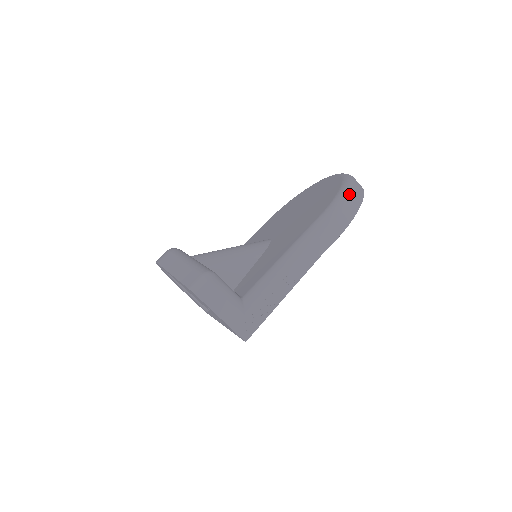
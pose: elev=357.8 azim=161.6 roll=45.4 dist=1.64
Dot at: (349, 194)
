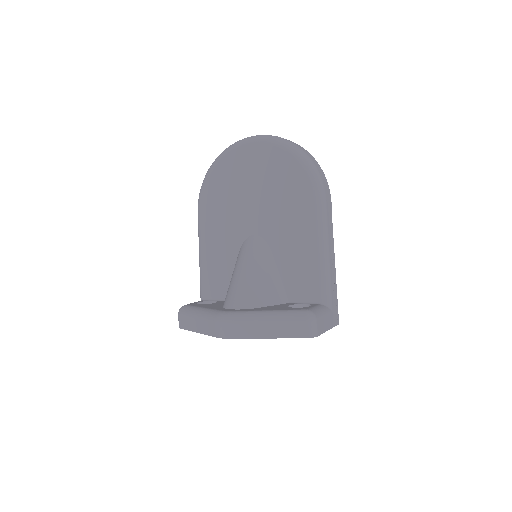
Dot at: (313, 165)
